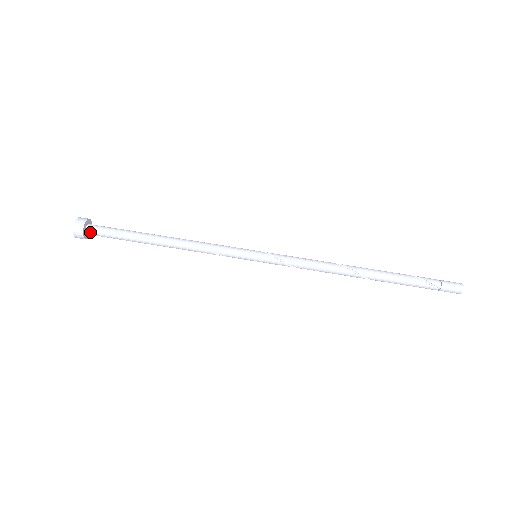
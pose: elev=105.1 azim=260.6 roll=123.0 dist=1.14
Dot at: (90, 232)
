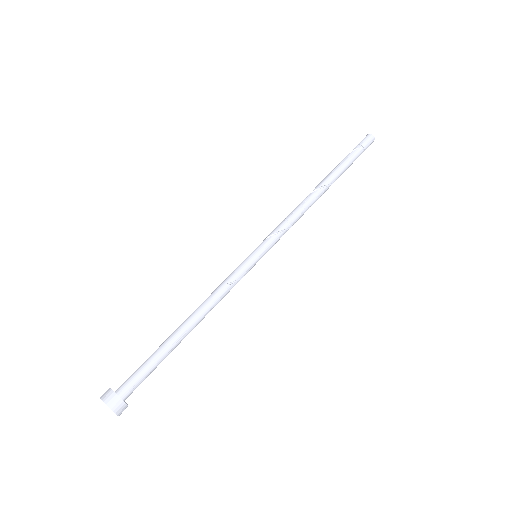
Dot at: (122, 391)
